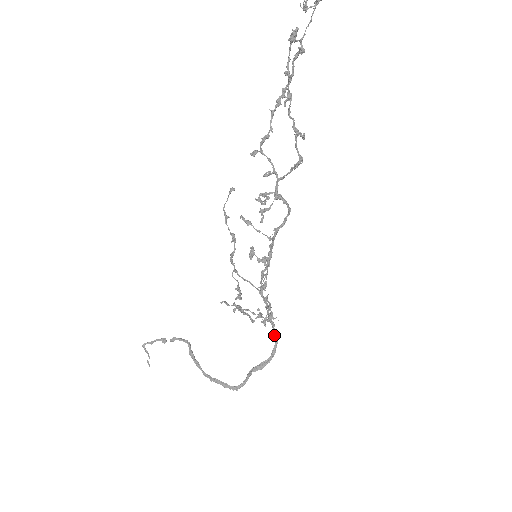
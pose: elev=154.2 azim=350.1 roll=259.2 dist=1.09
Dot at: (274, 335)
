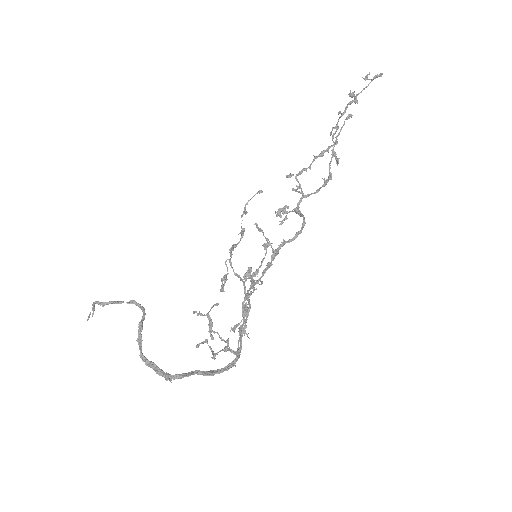
Dot at: (238, 350)
